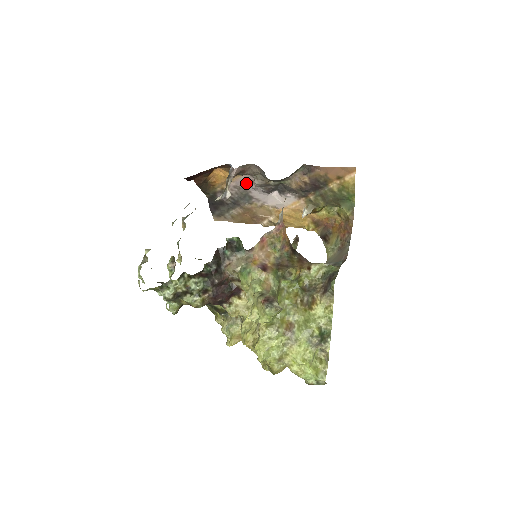
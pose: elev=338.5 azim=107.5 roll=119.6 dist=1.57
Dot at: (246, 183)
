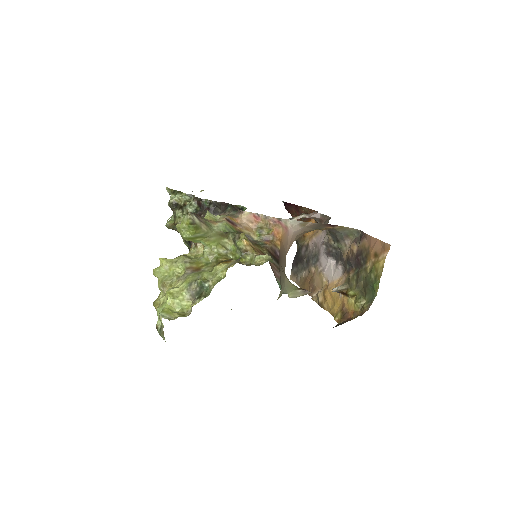
Dot at: (321, 241)
